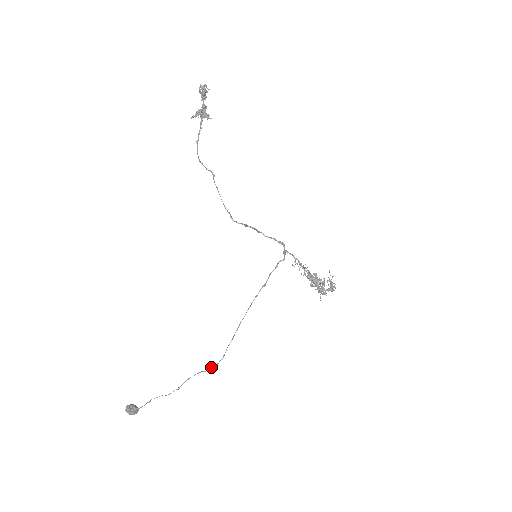
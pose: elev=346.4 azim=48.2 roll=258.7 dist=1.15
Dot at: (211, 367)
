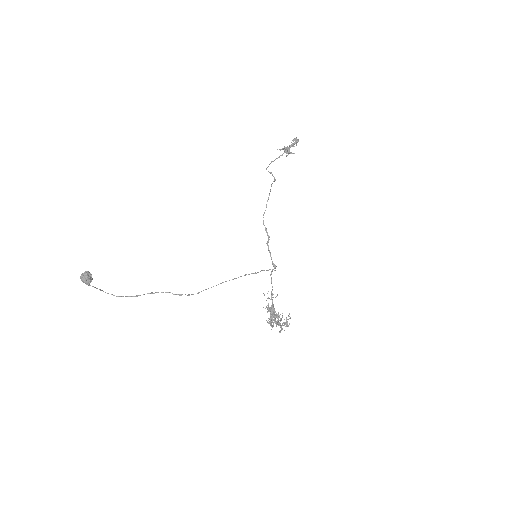
Dot at: (182, 294)
